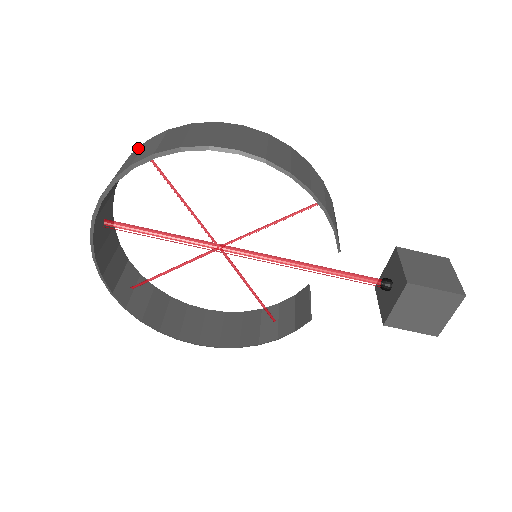
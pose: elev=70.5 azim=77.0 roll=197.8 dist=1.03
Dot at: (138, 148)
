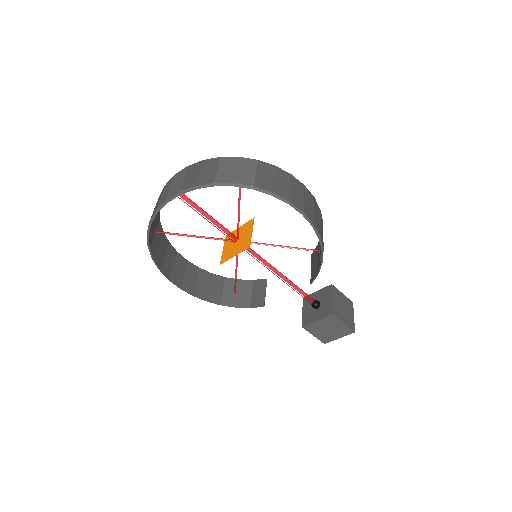
Dot at: (230, 158)
